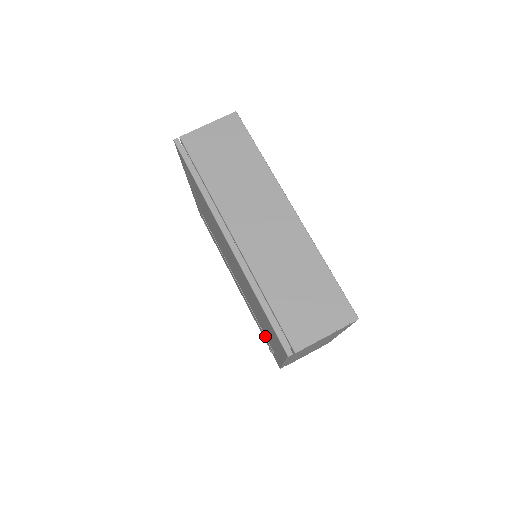
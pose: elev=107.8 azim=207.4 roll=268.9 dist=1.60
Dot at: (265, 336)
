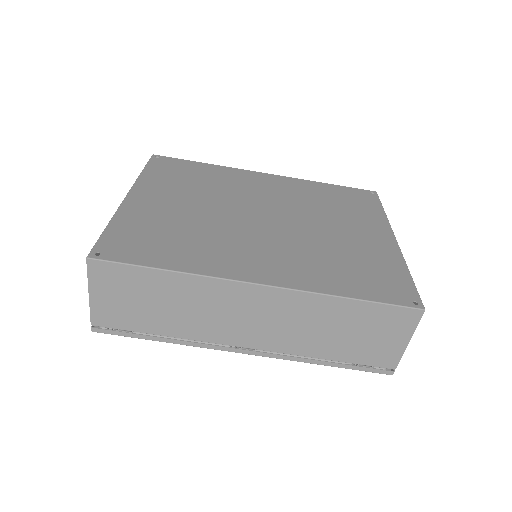
Dot at: occluded
